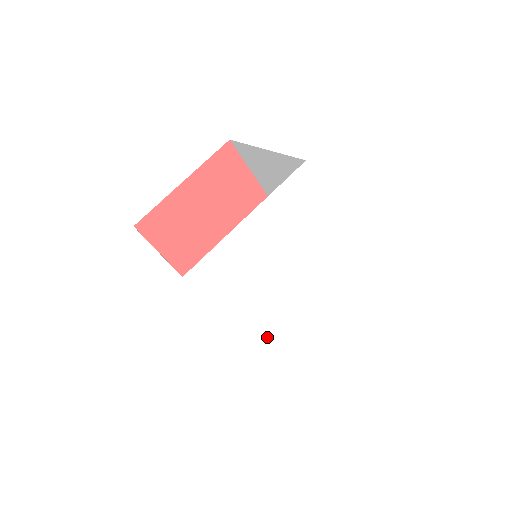
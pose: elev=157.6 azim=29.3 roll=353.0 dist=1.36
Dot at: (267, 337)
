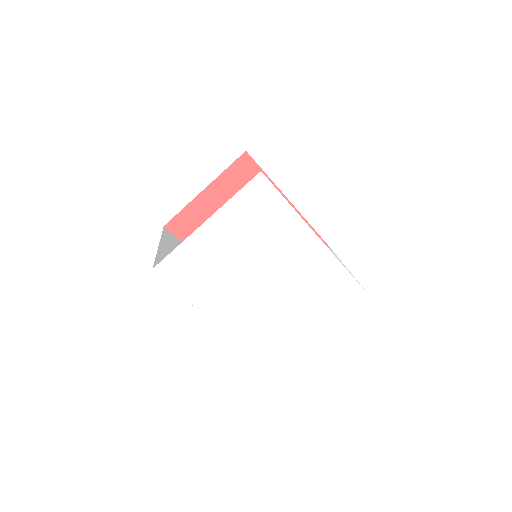
Dot at: (242, 328)
